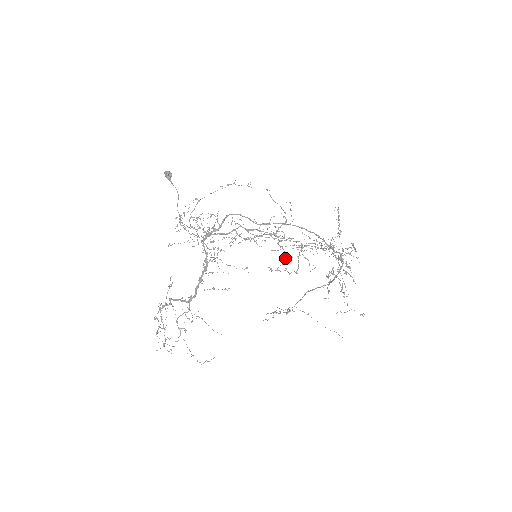
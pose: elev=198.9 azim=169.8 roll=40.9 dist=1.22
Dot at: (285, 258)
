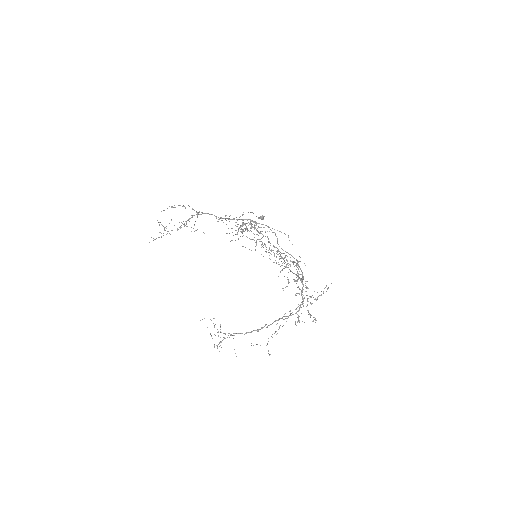
Dot at: (273, 250)
